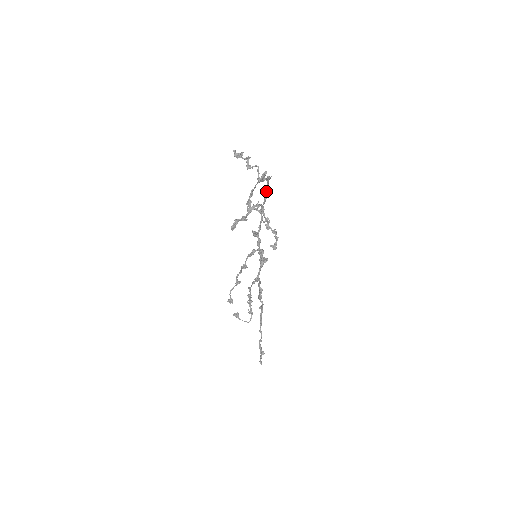
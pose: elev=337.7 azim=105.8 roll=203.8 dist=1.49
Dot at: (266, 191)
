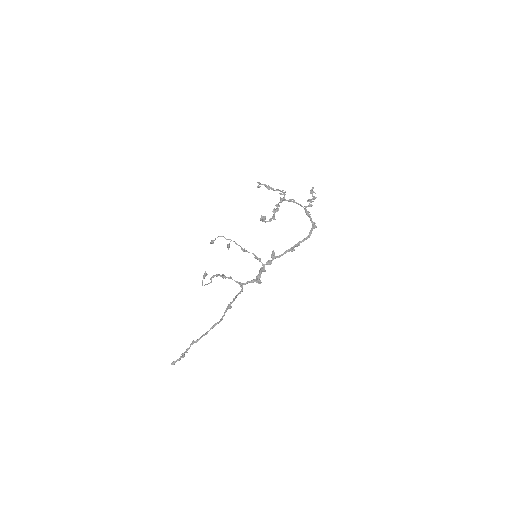
Dot at: (306, 237)
